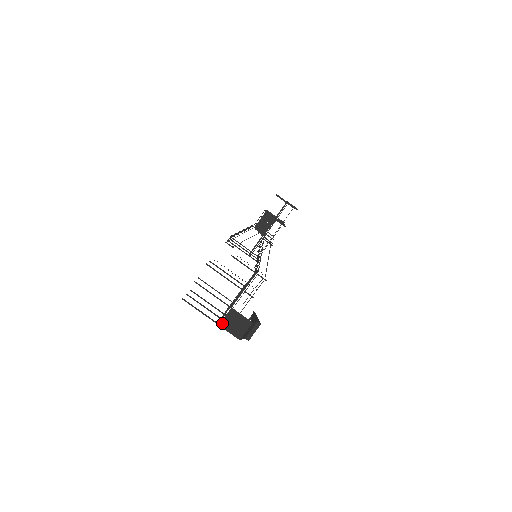
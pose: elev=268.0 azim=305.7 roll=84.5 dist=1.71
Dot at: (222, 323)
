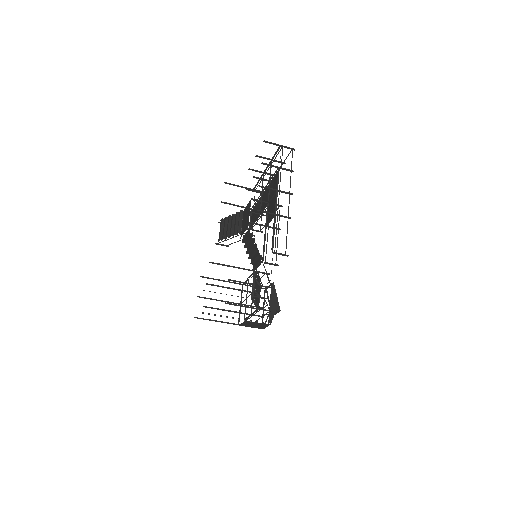
Dot at: (241, 325)
